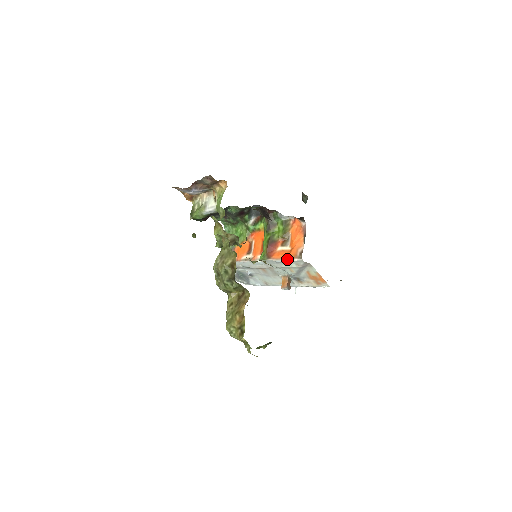
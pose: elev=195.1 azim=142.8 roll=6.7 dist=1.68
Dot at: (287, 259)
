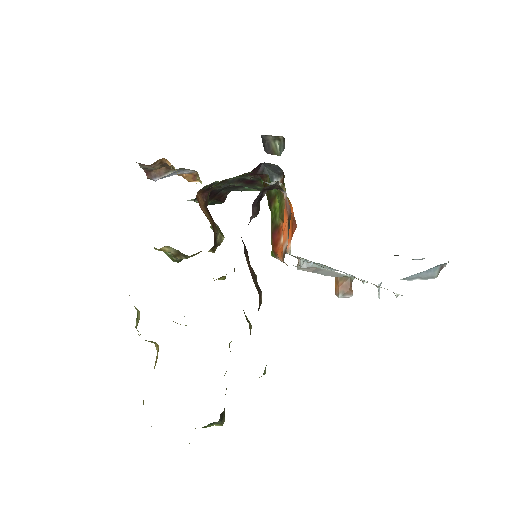
Dot at: (282, 261)
